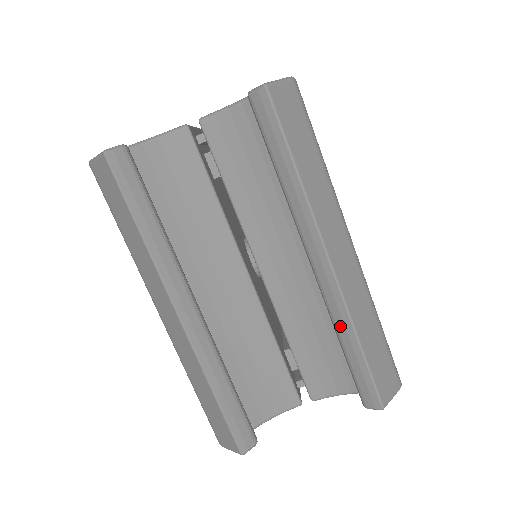
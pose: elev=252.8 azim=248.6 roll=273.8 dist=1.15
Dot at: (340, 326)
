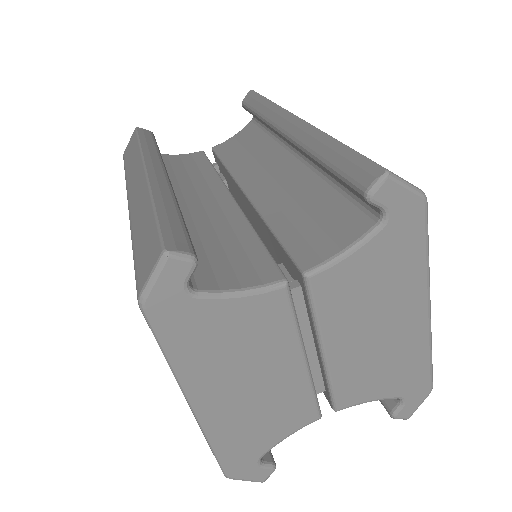
Dot at: (315, 146)
